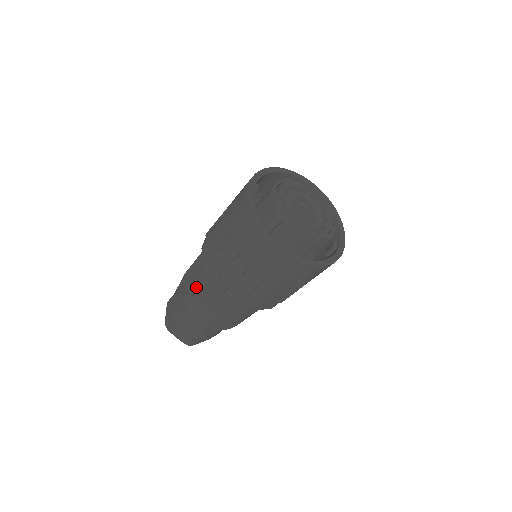
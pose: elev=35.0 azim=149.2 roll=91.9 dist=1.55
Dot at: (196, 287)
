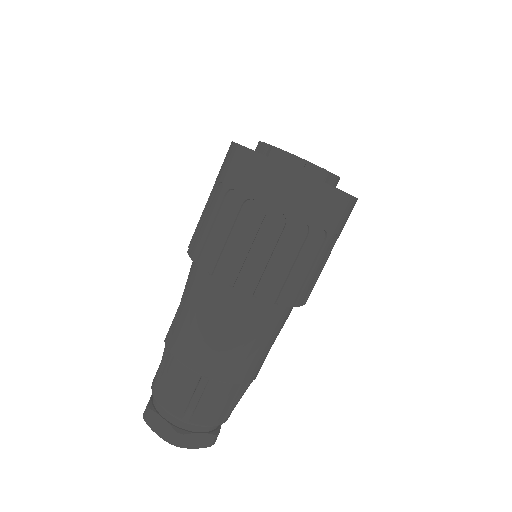
Dot at: (181, 304)
